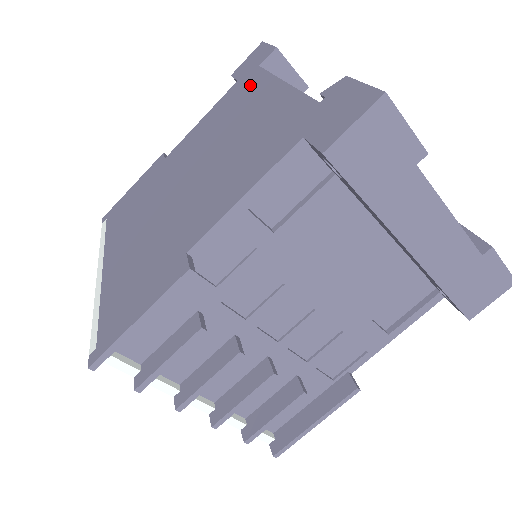
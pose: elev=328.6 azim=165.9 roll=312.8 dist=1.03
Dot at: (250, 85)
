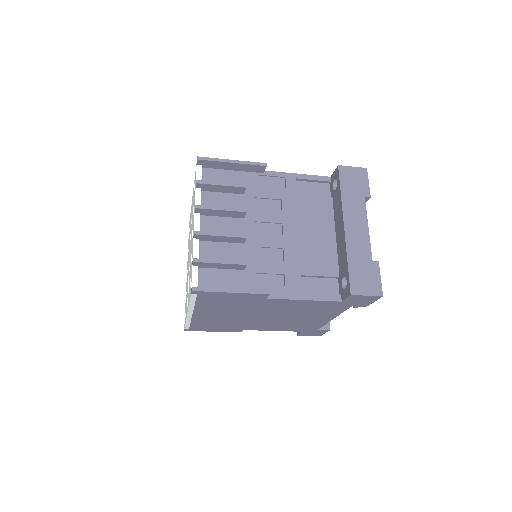
Dot at: occluded
